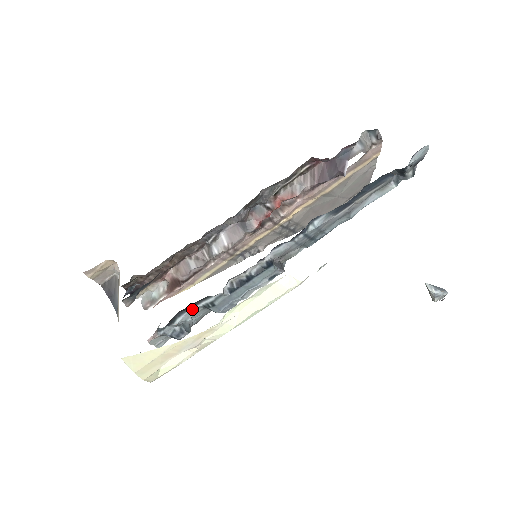
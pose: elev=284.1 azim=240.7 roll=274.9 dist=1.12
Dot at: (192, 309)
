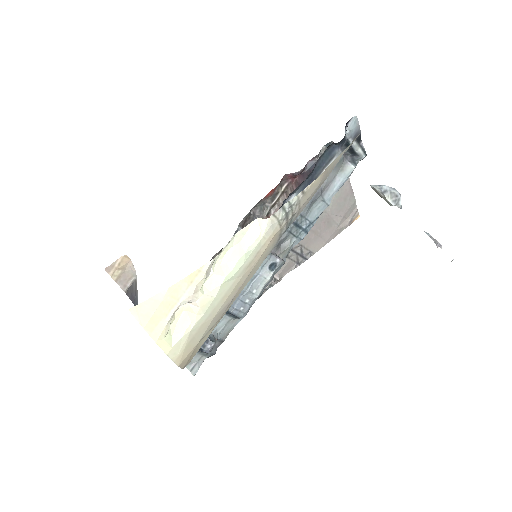
Dot at: occluded
